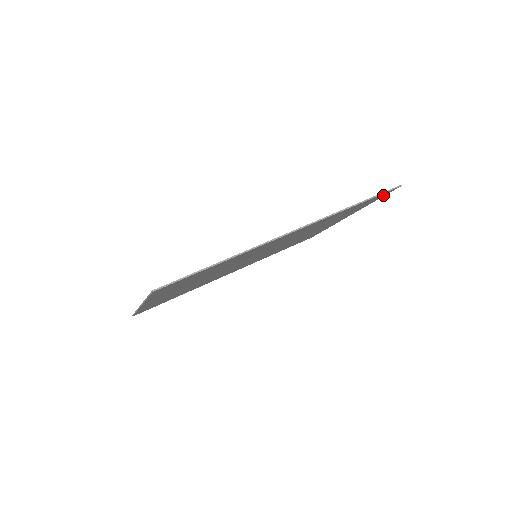
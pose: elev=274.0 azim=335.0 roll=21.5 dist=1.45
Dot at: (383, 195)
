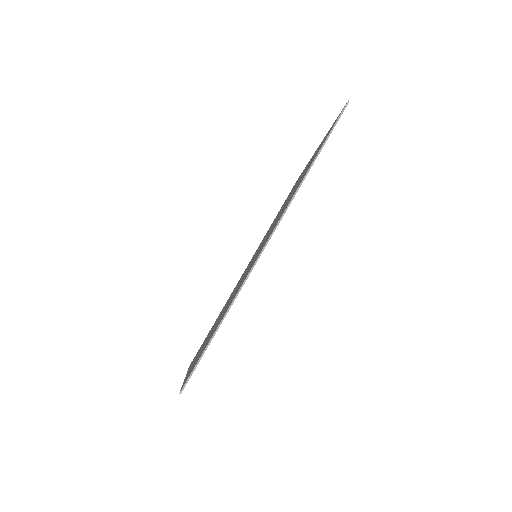
Dot at: occluded
